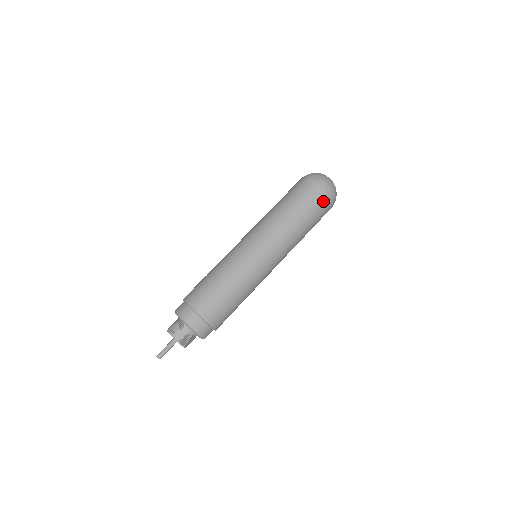
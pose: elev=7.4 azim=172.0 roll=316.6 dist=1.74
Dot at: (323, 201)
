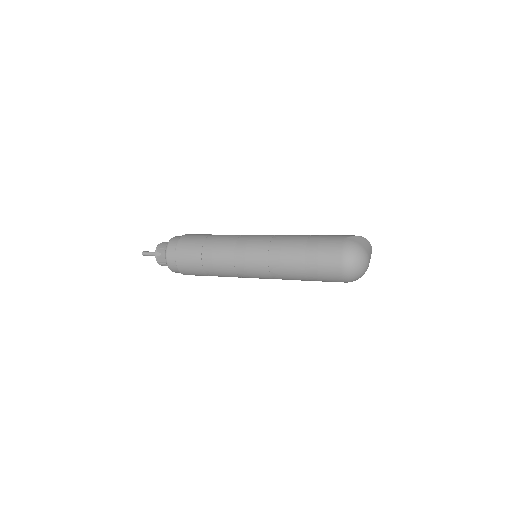
Dot at: (335, 279)
